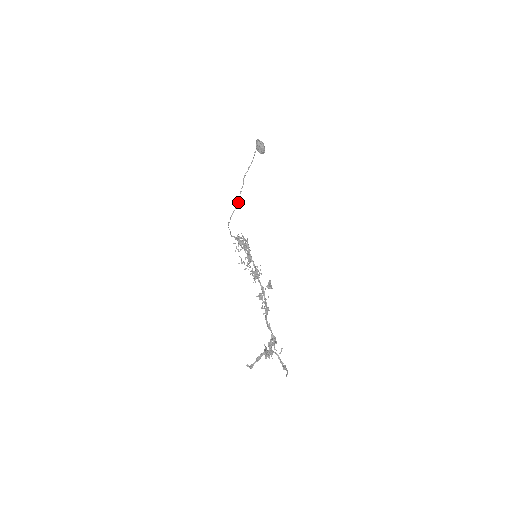
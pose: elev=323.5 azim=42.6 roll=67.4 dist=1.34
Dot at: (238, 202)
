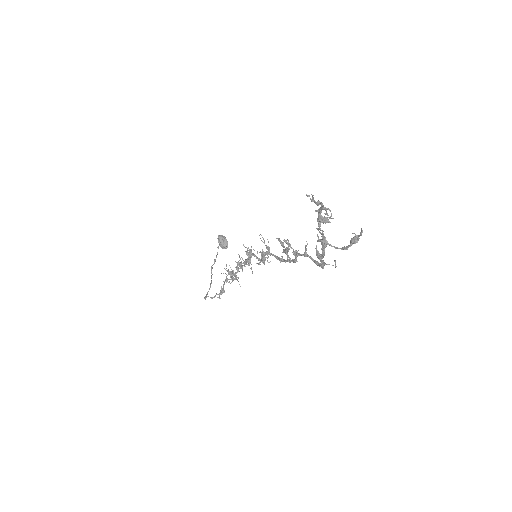
Dot at: occluded
